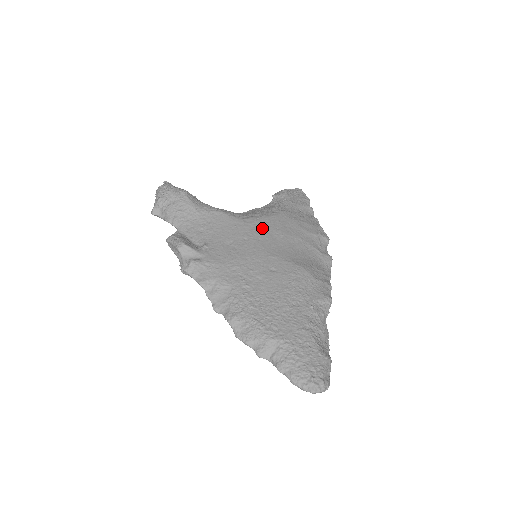
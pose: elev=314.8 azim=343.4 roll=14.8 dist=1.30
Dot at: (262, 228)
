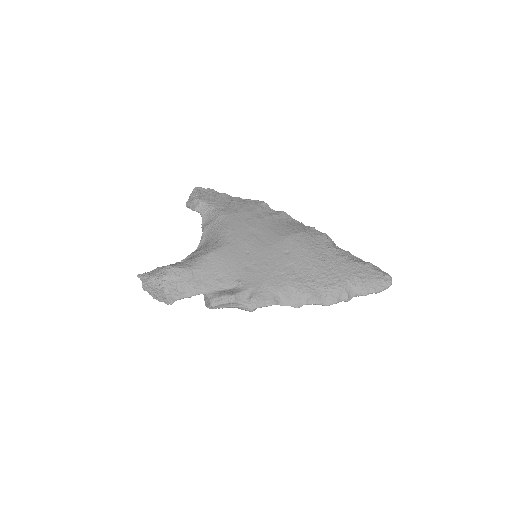
Dot at: (241, 236)
